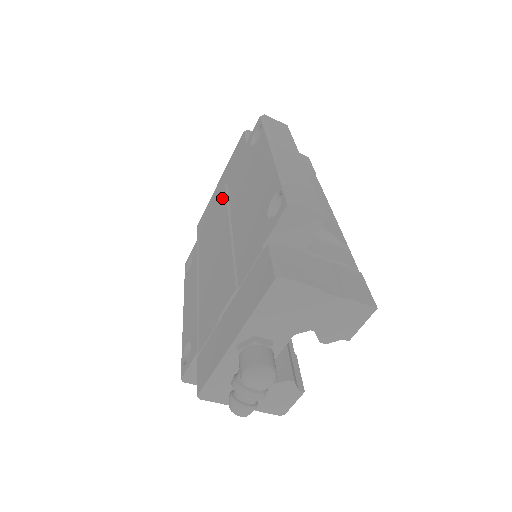
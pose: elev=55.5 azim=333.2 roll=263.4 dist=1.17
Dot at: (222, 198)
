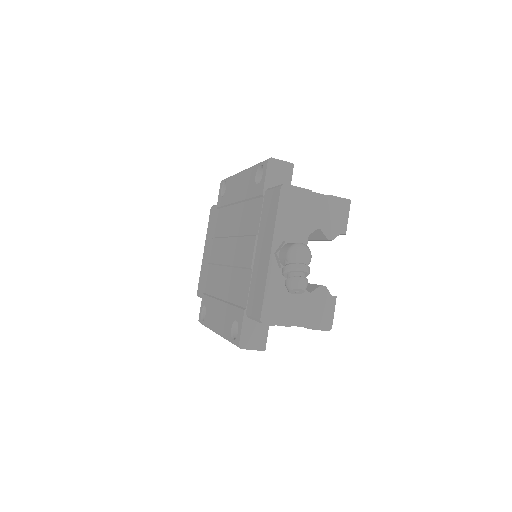
Dot at: (213, 245)
